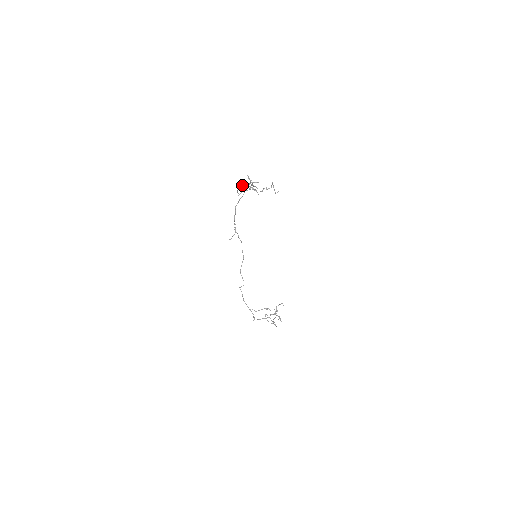
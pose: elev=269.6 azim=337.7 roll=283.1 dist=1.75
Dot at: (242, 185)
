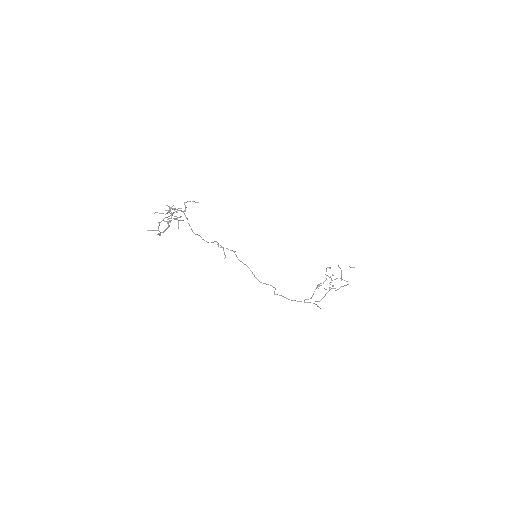
Dot at: occluded
